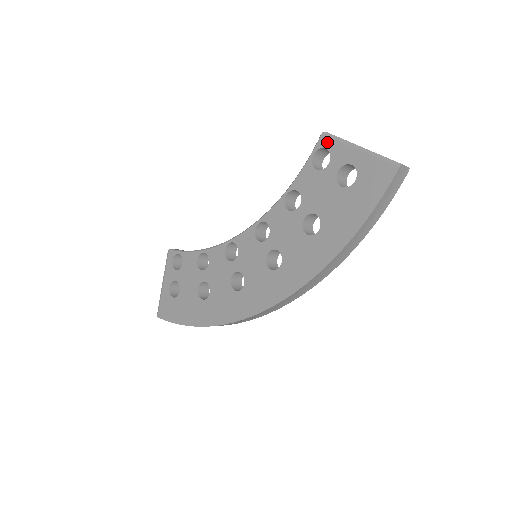
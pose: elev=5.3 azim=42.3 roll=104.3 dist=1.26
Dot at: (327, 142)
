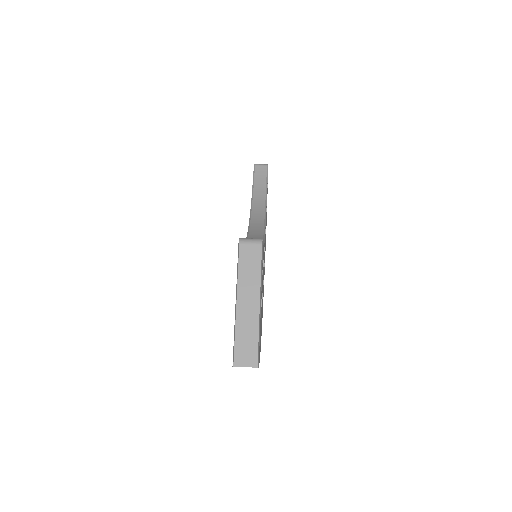
Dot at: occluded
